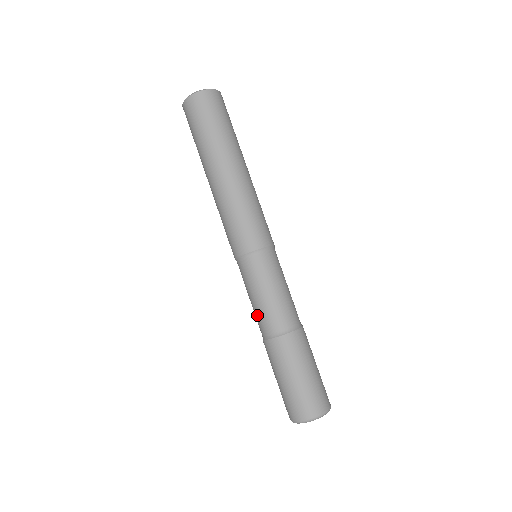
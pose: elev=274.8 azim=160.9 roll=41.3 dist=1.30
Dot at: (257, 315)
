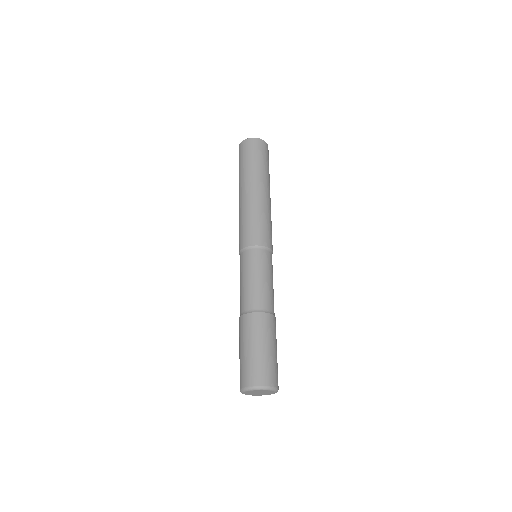
Dot at: occluded
